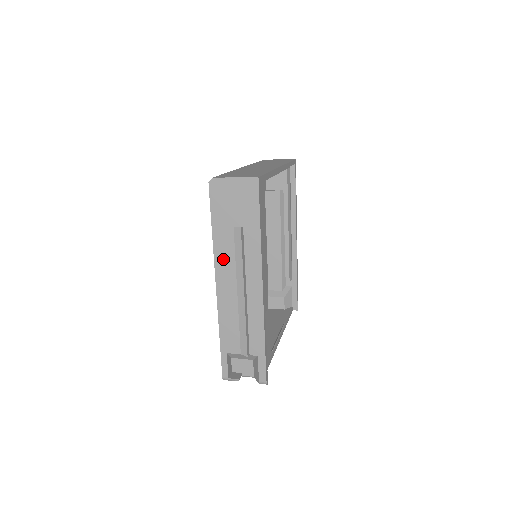
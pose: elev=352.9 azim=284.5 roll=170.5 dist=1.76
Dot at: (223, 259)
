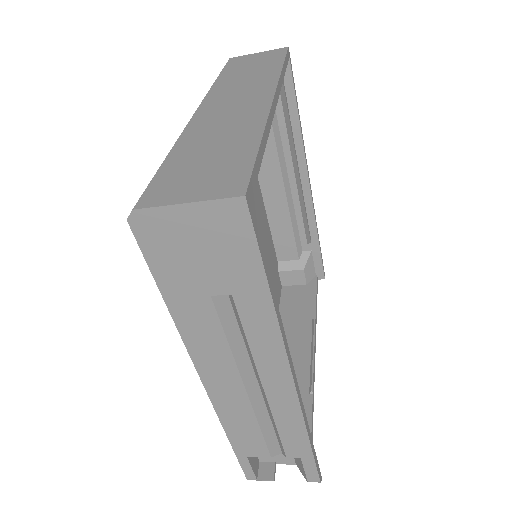
Dot at: (204, 347)
